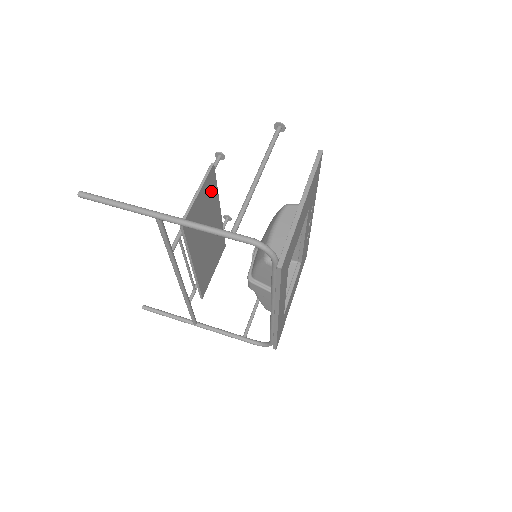
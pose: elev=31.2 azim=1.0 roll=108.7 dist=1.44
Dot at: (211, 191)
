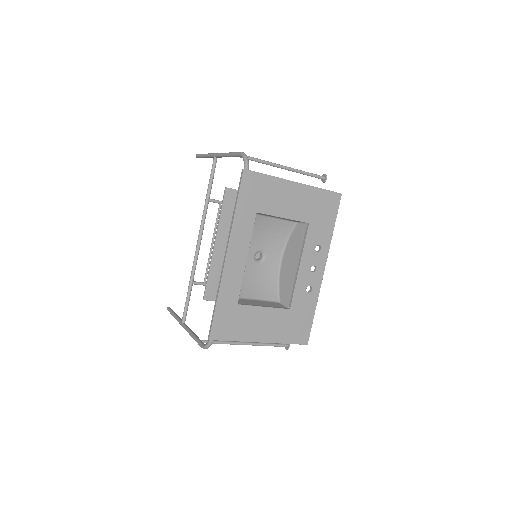
Dot at: occluded
